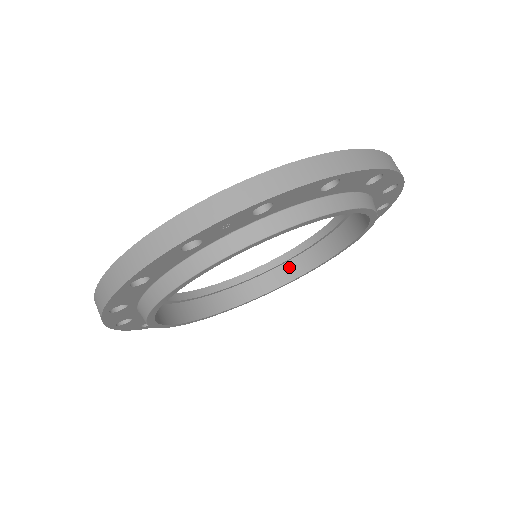
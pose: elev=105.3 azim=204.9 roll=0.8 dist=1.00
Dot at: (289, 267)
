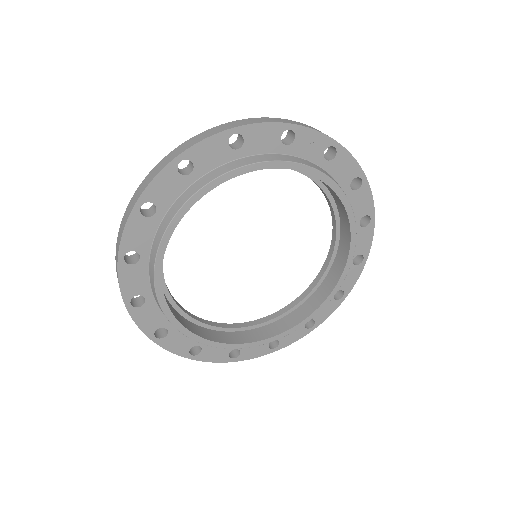
Dot at: (239, 335)
